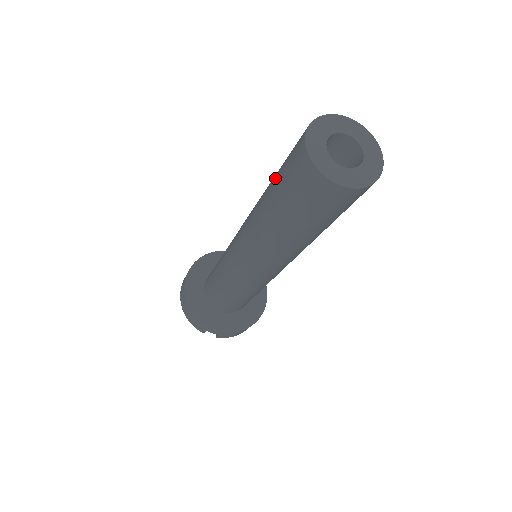
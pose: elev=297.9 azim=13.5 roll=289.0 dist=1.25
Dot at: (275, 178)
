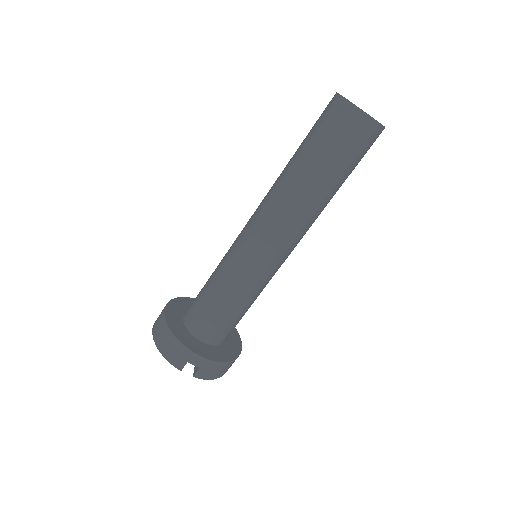
Dot at: (303, 141)
